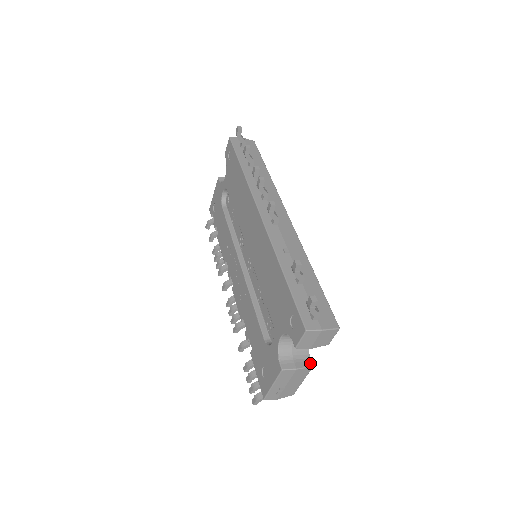
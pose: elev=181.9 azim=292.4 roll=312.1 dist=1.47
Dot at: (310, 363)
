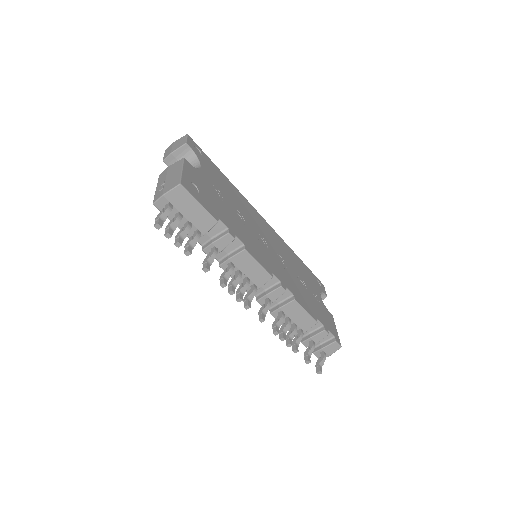
Dot at: (185, 161)
